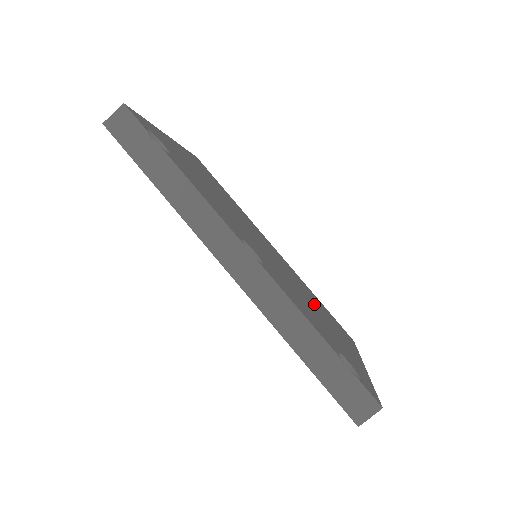
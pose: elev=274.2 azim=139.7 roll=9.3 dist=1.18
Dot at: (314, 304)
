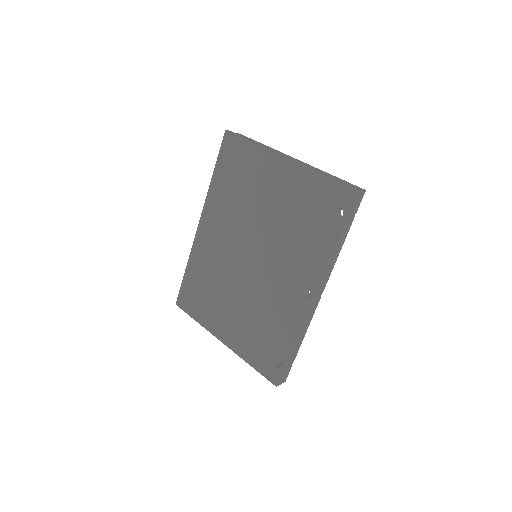
Dot at: occluded
